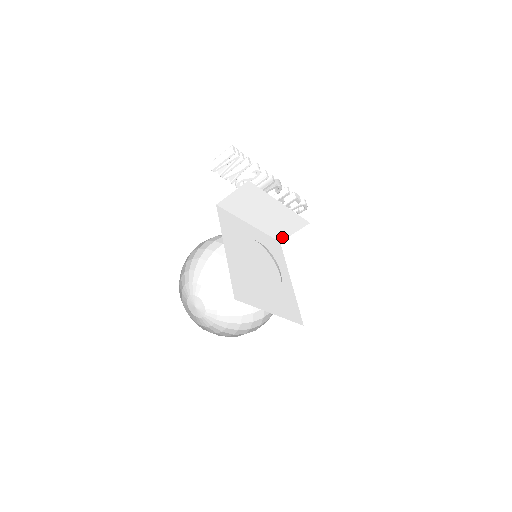
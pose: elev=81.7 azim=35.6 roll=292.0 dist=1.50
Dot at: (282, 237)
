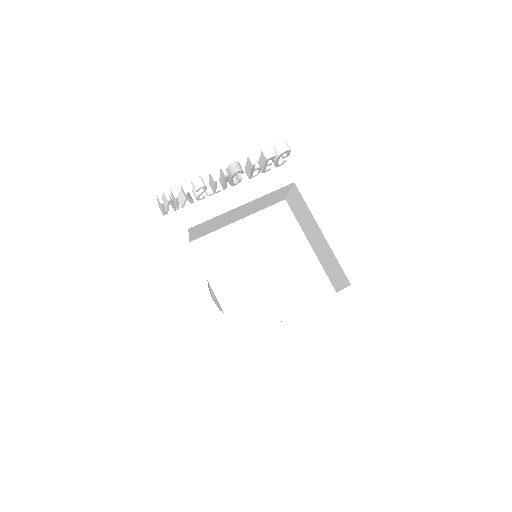
Dot at: (282, 198)
